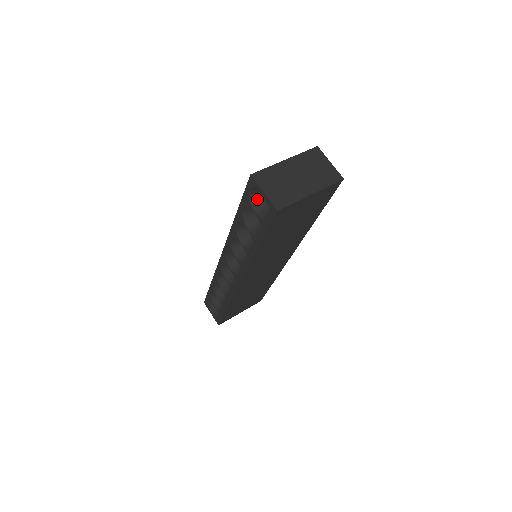
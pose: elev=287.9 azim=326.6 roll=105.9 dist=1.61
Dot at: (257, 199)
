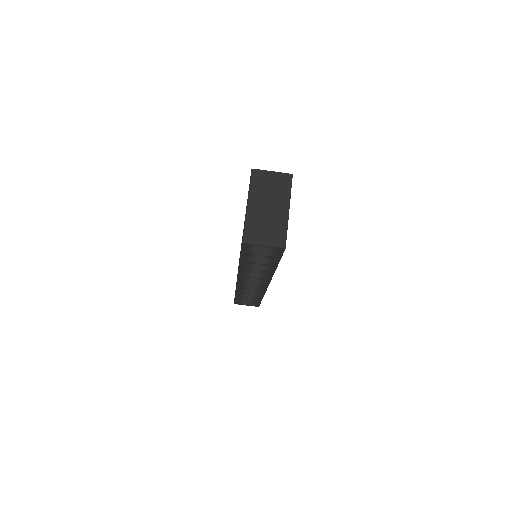
Dot at: (254, 246)
